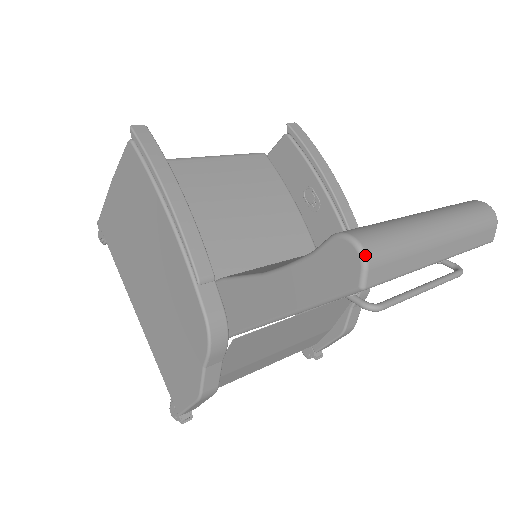
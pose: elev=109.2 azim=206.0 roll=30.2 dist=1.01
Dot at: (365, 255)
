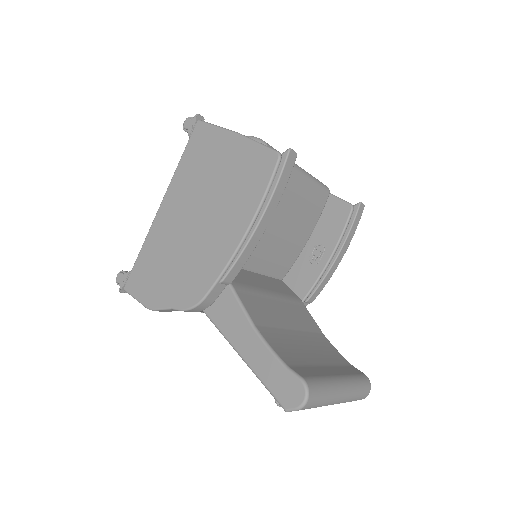
Dot at: (303, 407)
